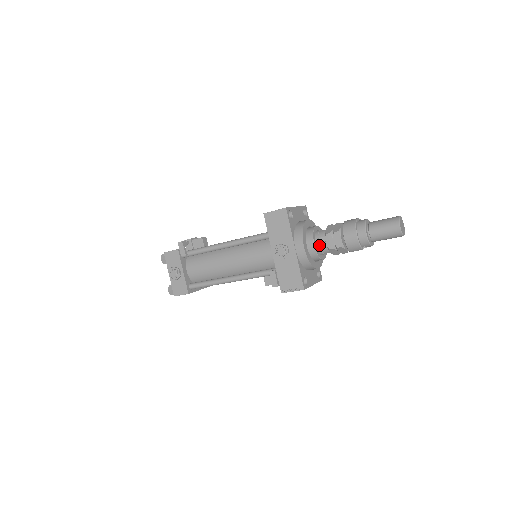
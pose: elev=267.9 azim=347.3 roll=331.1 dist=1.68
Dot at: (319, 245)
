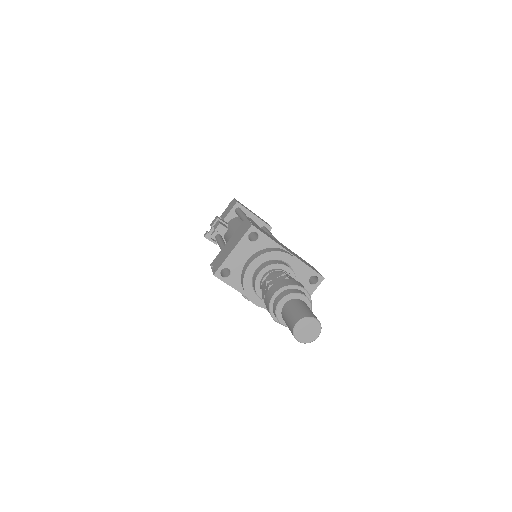
Dot at: occluded
